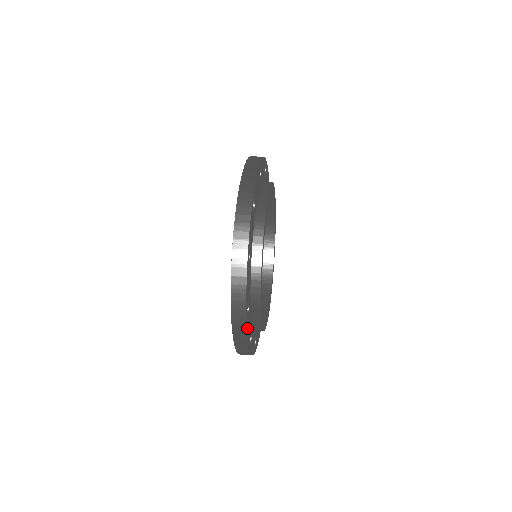
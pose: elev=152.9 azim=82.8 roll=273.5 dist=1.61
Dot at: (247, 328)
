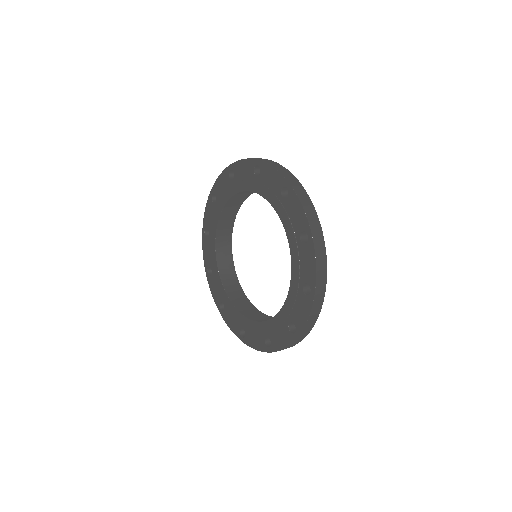
Dot at: occluded
